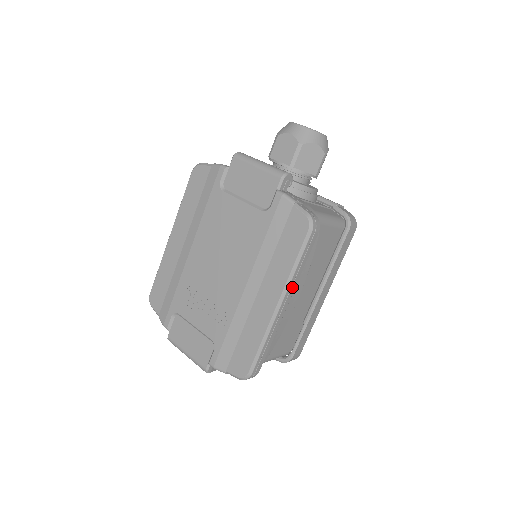
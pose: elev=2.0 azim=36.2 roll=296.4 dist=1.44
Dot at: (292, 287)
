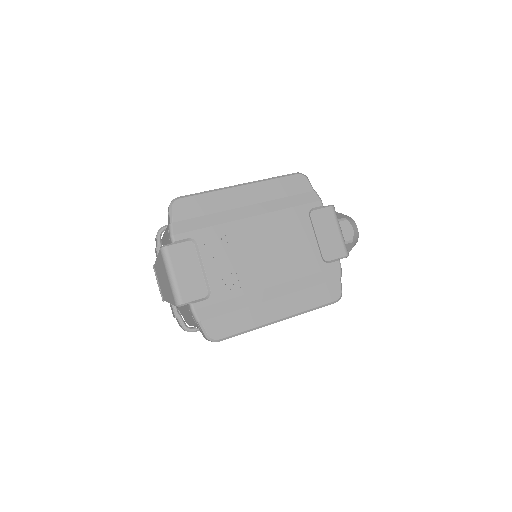
Dot at: occluded
